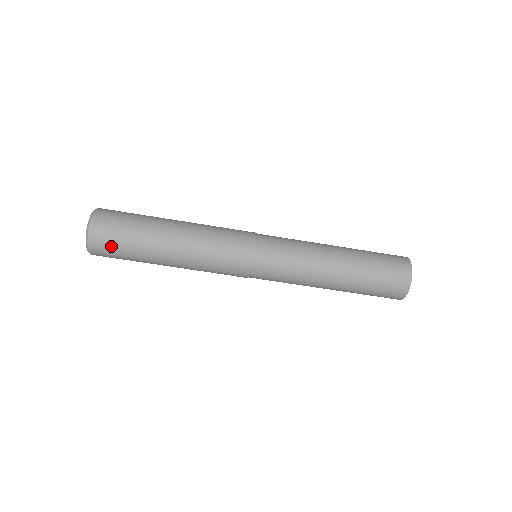
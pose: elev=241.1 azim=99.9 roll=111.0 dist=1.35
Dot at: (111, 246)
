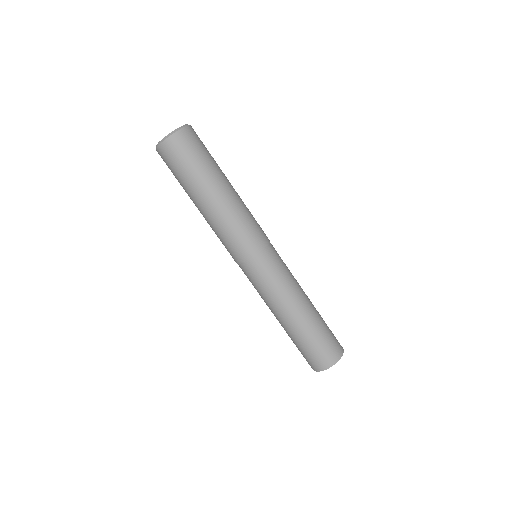
Dot at: (169, 164)
